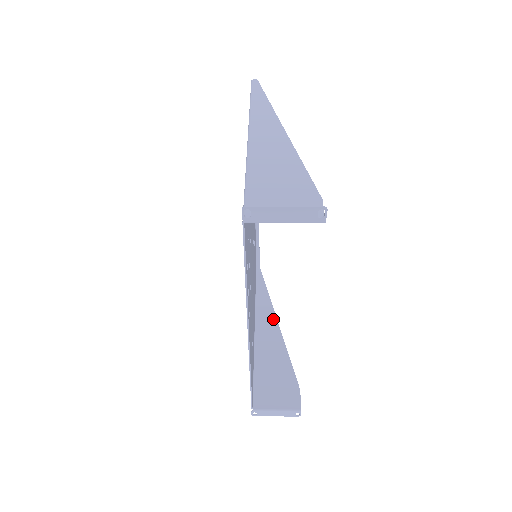
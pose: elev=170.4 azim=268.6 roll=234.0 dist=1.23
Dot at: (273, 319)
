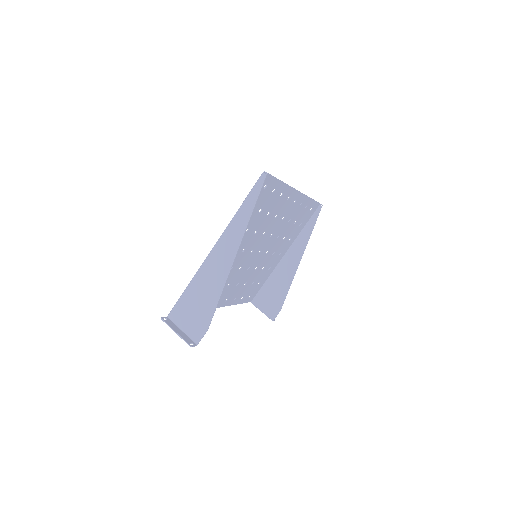
Dot at: (299, 256)
